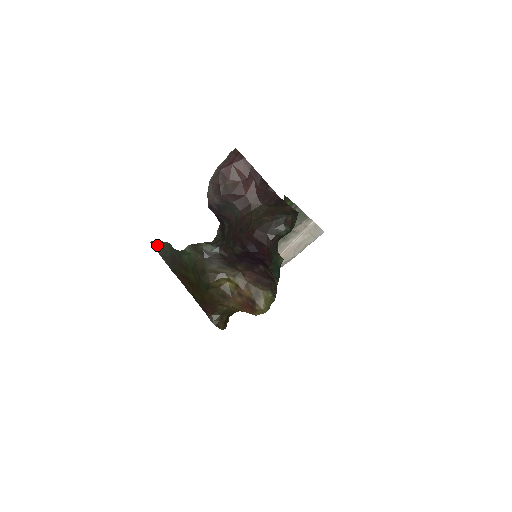
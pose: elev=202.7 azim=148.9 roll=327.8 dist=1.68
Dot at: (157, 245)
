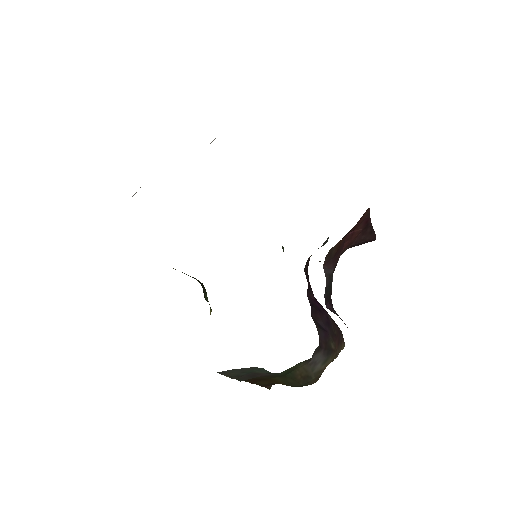
Dot at: (229, 372)
